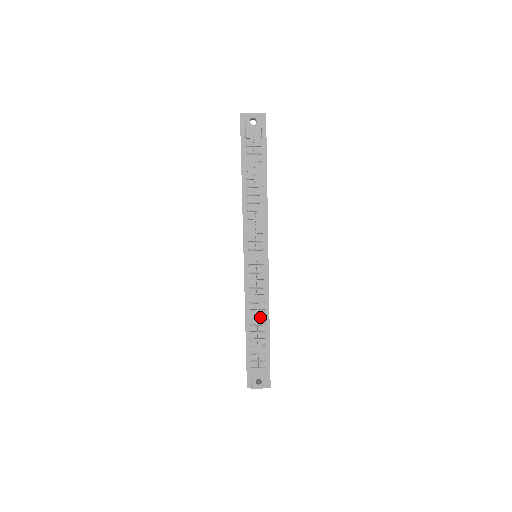
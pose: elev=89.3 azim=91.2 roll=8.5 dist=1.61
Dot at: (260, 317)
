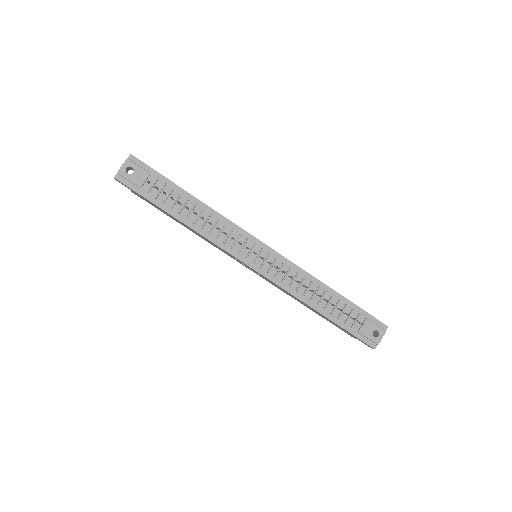
Dot at: (316, 290)
